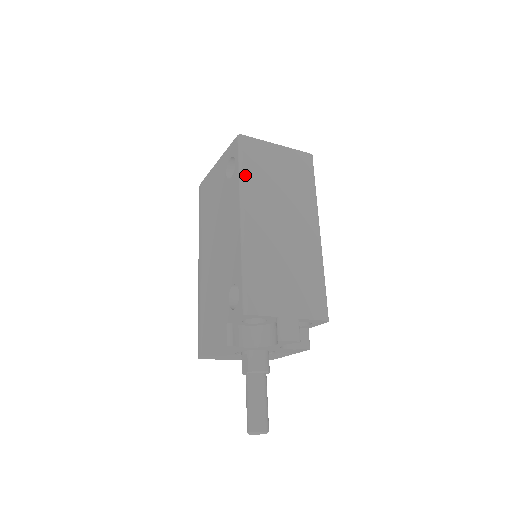
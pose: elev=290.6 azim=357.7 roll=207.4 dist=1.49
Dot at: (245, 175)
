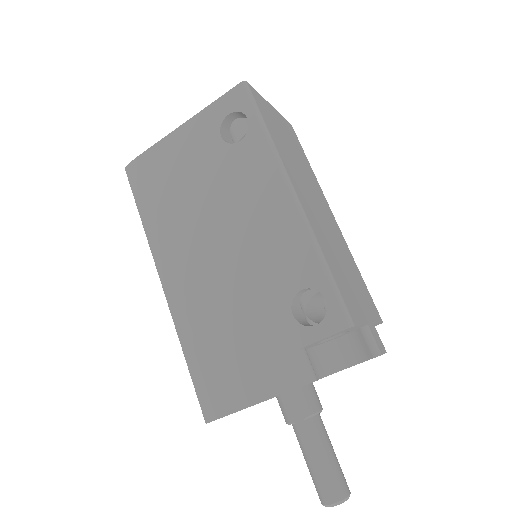
Dot at: (272, 136)
